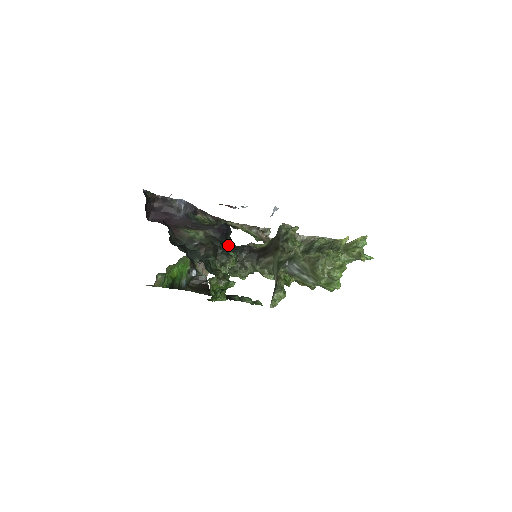
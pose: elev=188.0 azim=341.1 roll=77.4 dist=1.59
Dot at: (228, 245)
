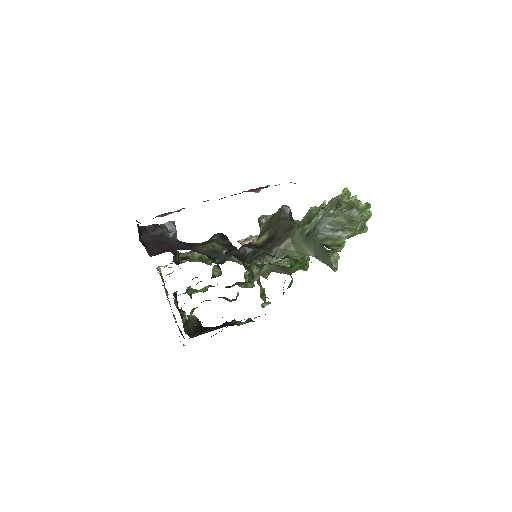
Dot at: occluded
